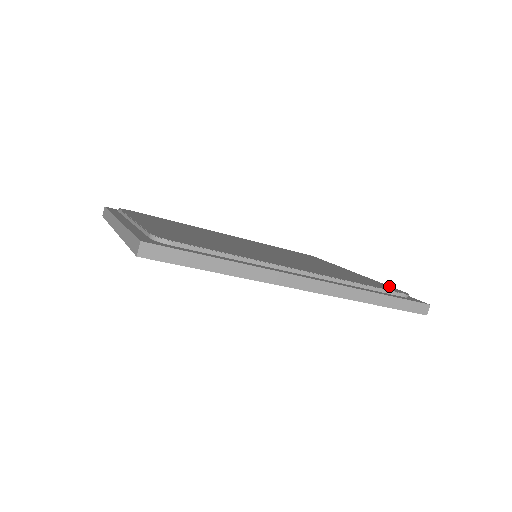
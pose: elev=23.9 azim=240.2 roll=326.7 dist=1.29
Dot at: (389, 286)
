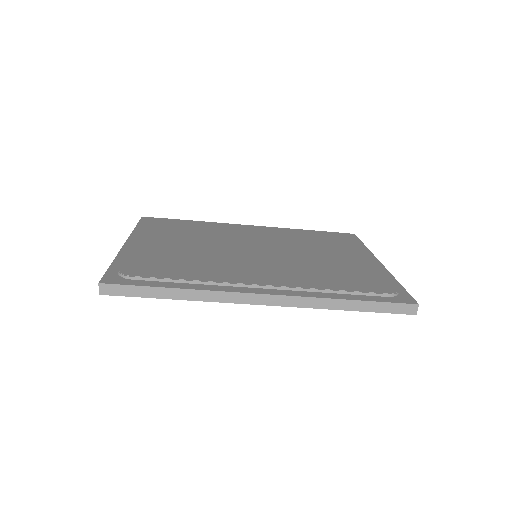
Dot at: (387, 280)
